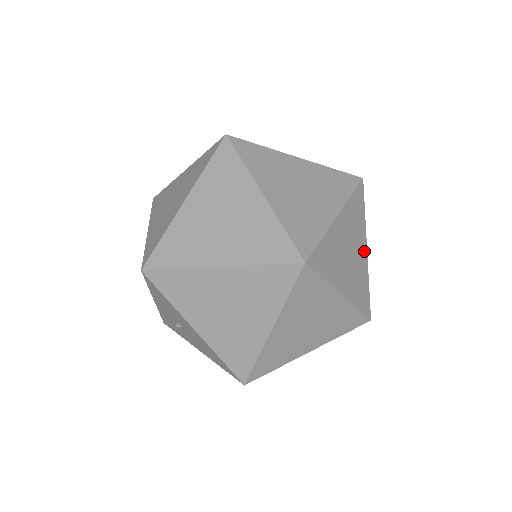
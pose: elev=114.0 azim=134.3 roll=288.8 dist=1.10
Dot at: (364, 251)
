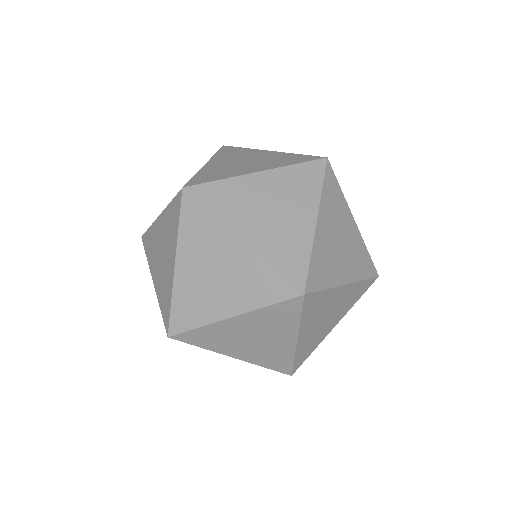
Dot at: occluded
